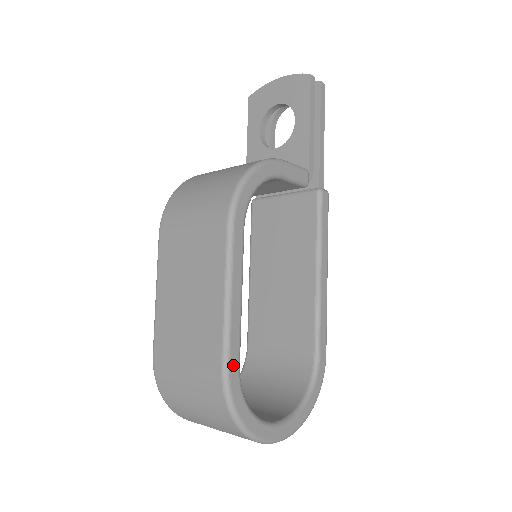
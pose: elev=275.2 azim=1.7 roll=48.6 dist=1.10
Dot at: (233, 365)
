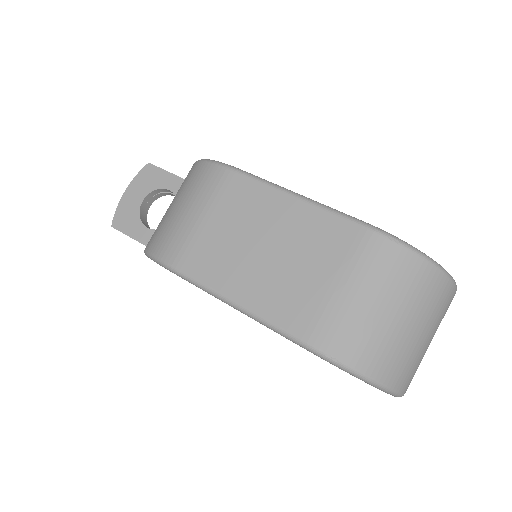
Dot at: (365, 224)
